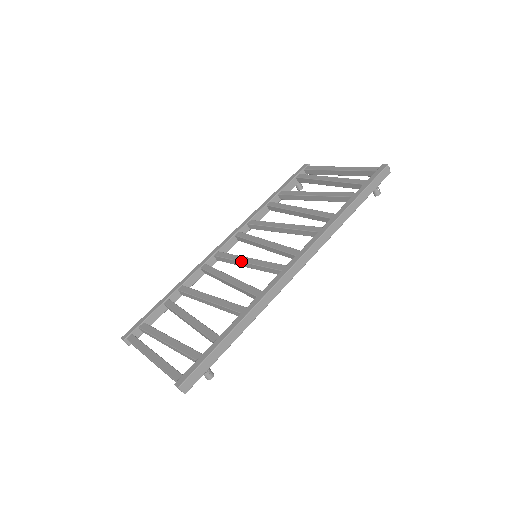
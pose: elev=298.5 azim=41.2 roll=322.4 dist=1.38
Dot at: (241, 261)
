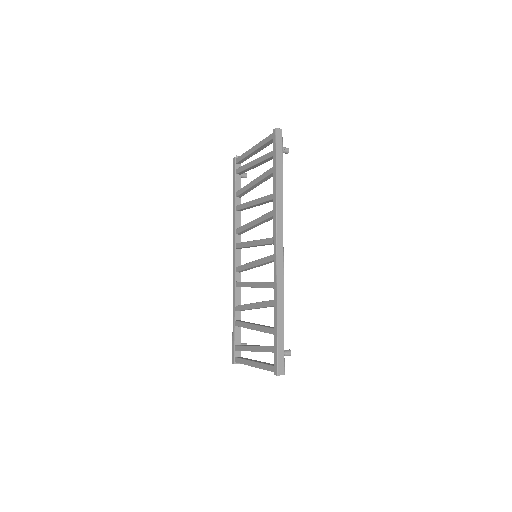
Dot at: (251, 267)
